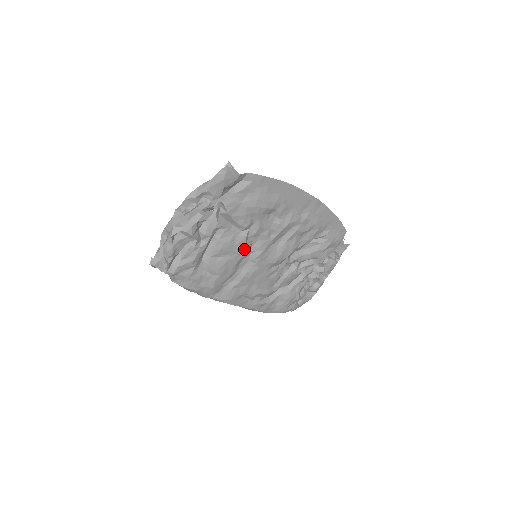
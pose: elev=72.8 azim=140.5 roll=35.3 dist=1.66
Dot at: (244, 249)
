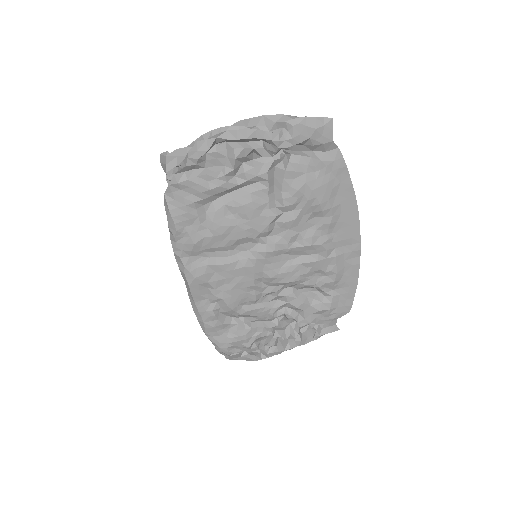
Dot at: (261, 229)
